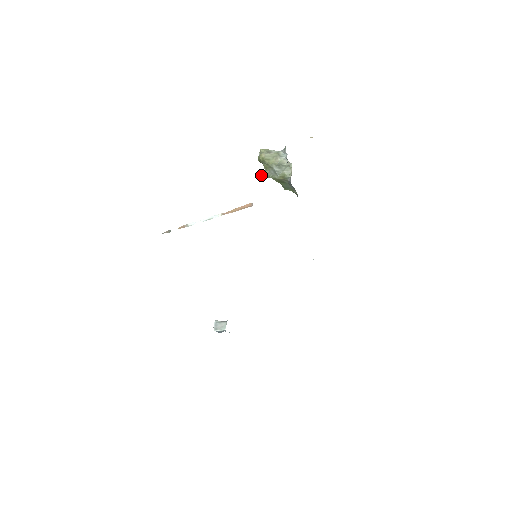
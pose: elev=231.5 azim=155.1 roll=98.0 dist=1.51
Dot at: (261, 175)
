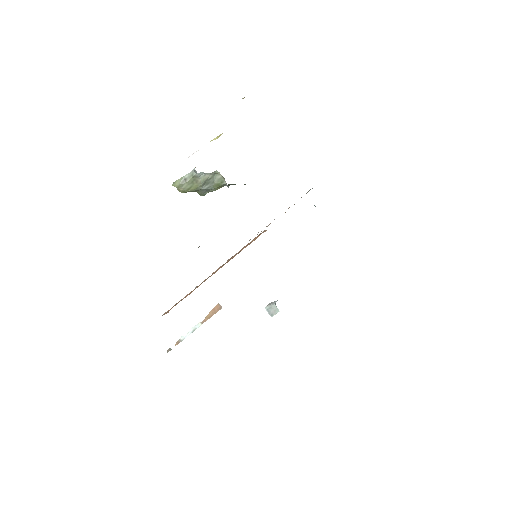
Dot at: occluded
